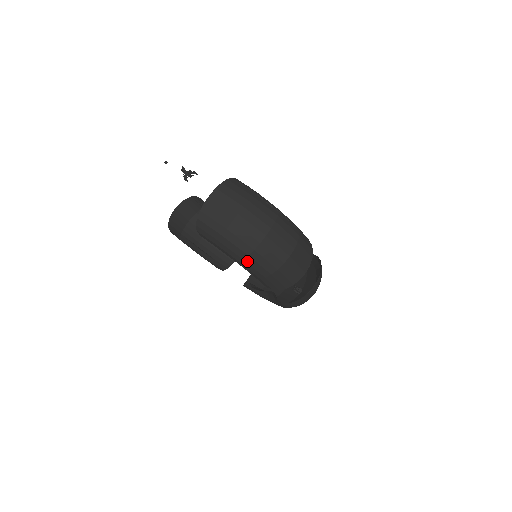
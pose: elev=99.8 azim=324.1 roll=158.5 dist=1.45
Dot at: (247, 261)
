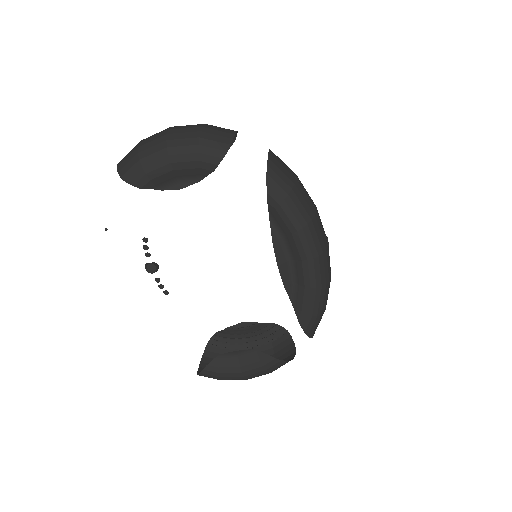
Dot at: (170, 146)
